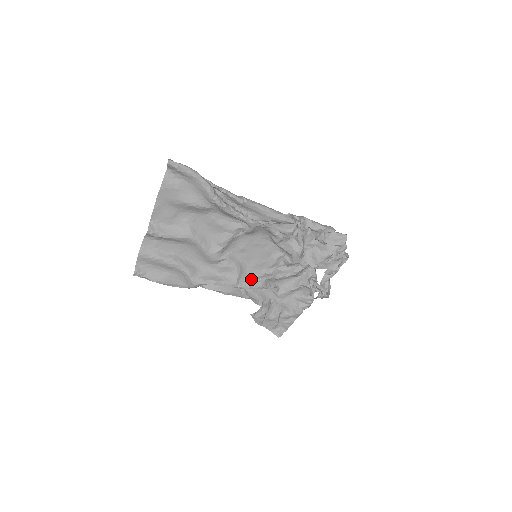
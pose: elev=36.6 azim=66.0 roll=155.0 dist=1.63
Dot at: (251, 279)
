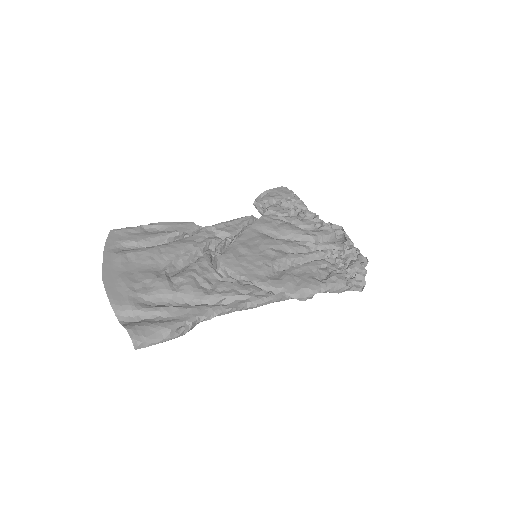
Dot at: occluded
